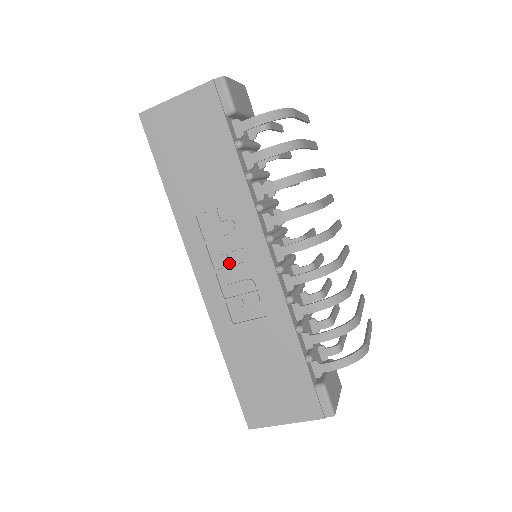
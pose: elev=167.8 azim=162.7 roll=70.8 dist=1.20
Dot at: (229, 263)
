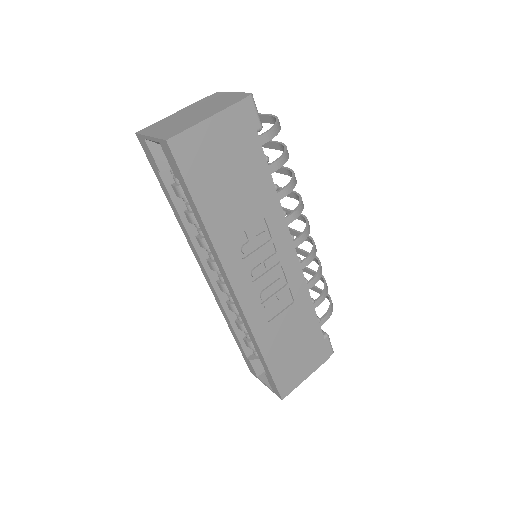
Dot at: (263, 271)
